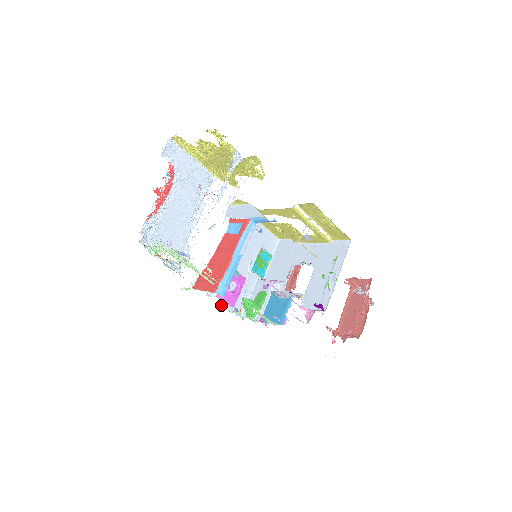
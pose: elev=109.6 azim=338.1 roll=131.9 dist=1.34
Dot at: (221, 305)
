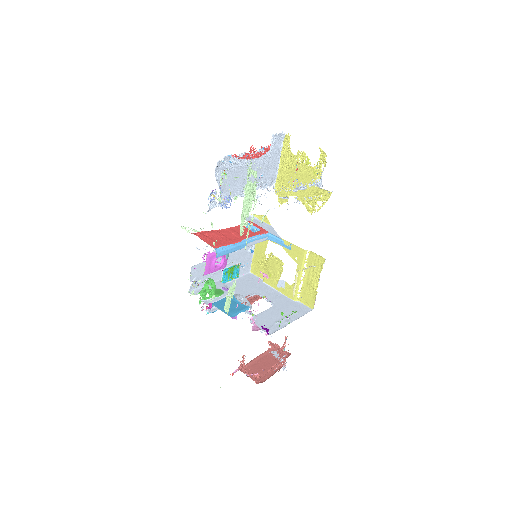
Dot at: (191, 267)
